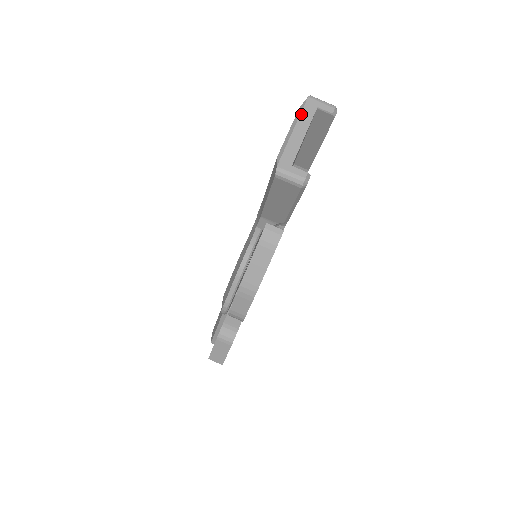
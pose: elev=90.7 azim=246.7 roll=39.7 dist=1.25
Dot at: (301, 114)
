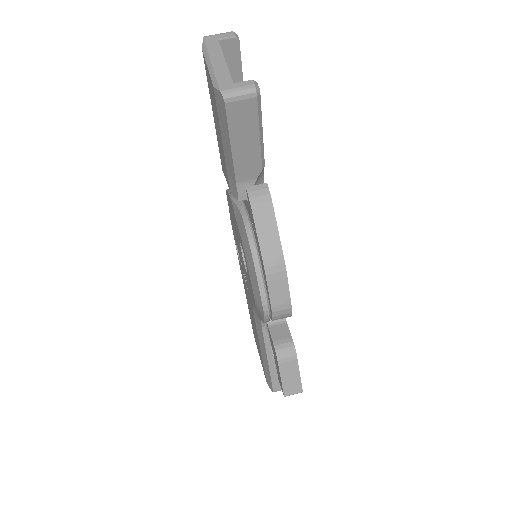
Dot at: (208, 50)
